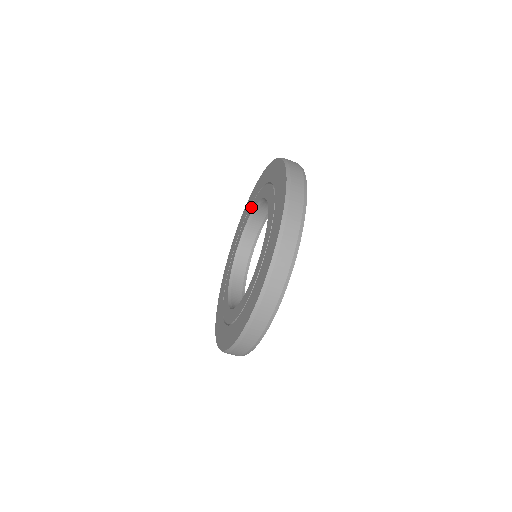
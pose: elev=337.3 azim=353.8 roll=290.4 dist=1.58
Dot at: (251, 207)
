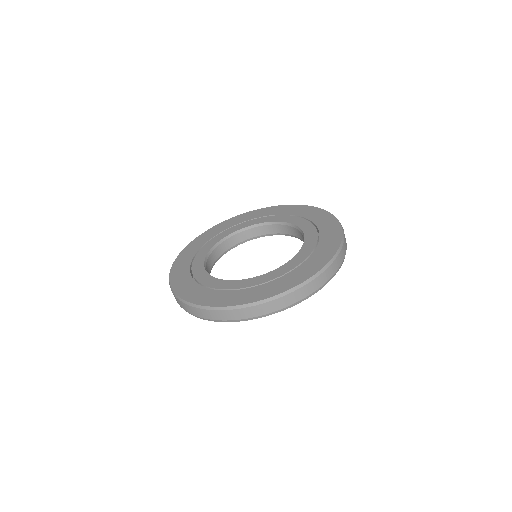
Dot at: (286, 217)
